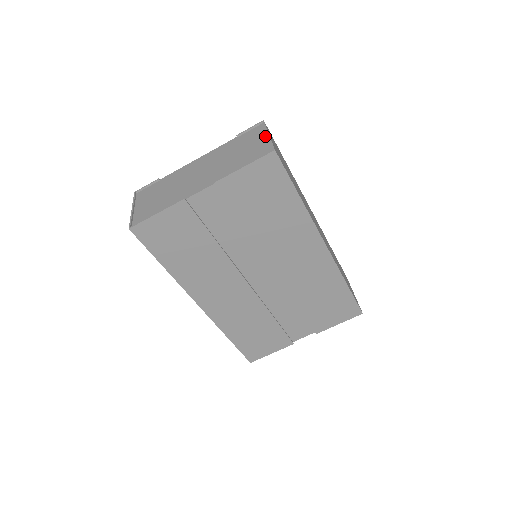
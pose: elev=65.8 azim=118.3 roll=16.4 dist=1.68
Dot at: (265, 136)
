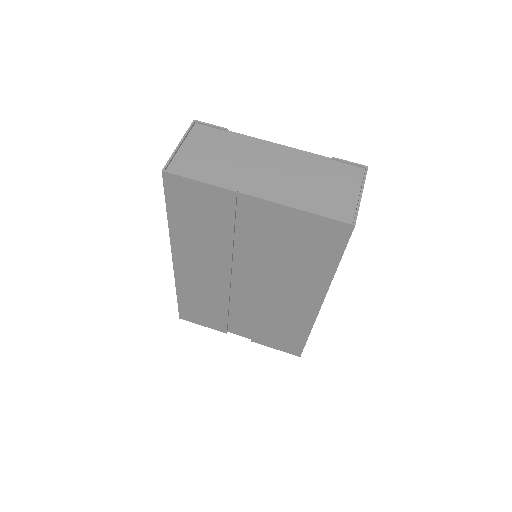
Dot at: (357, 191)
